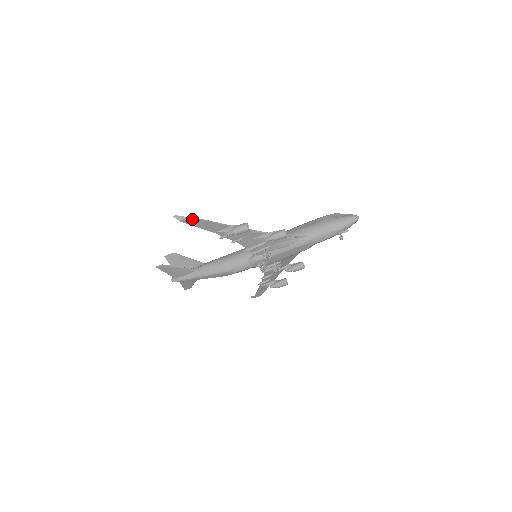
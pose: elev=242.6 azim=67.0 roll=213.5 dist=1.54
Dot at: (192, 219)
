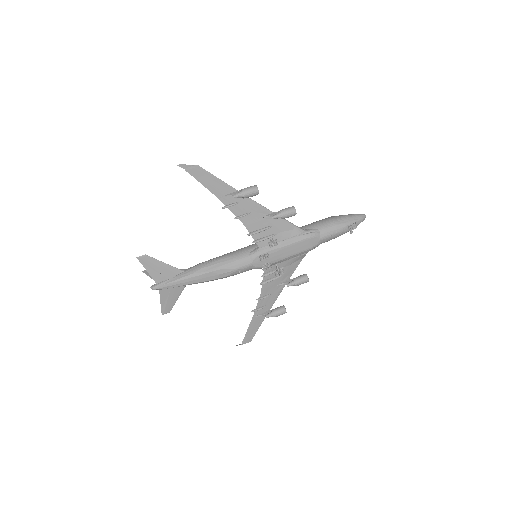
Dot at: (198, 169)
